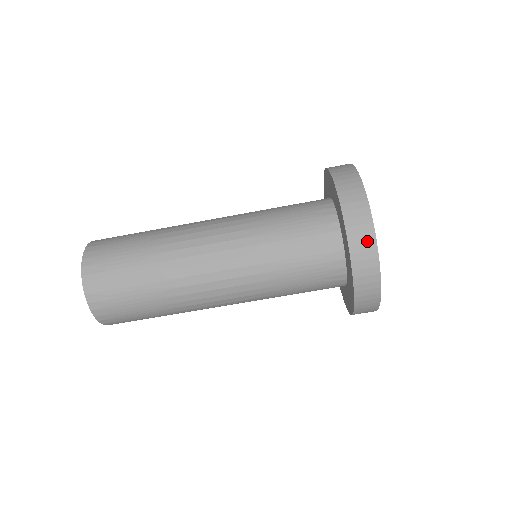
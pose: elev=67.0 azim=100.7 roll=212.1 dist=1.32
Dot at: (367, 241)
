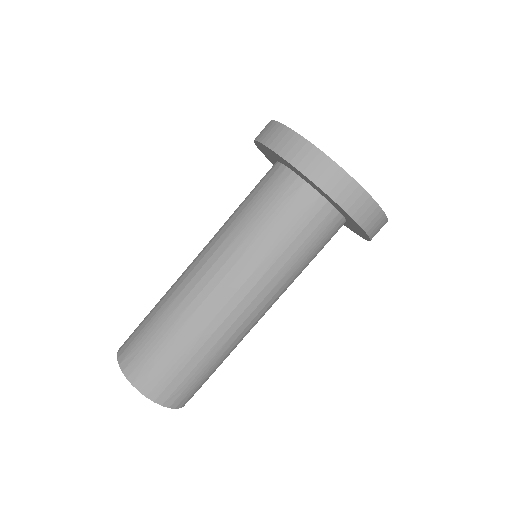
Dot at: (358, 197)
